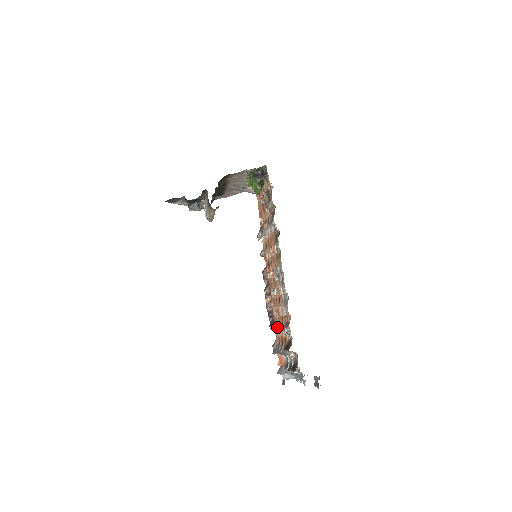
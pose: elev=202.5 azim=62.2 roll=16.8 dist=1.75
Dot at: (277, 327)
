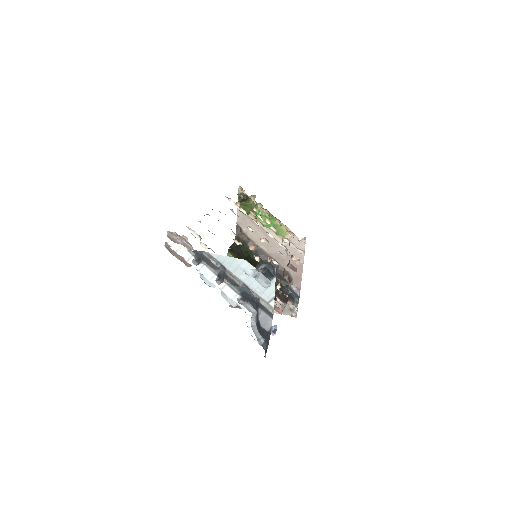
Dot at: occluded
